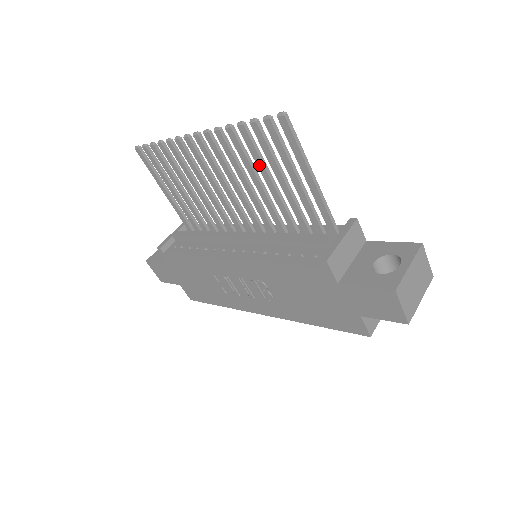
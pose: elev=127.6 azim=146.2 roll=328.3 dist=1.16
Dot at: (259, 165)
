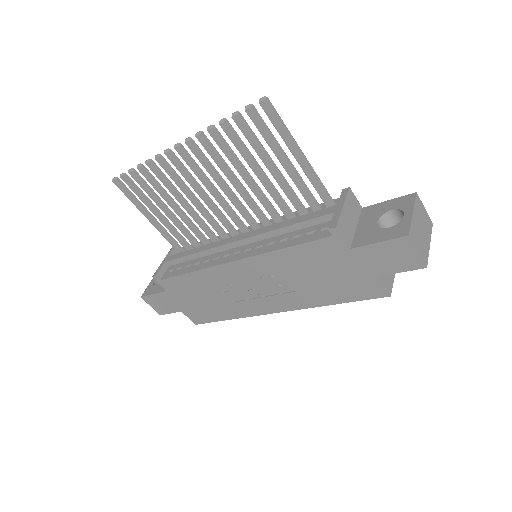
Dot at: (246, 158)
